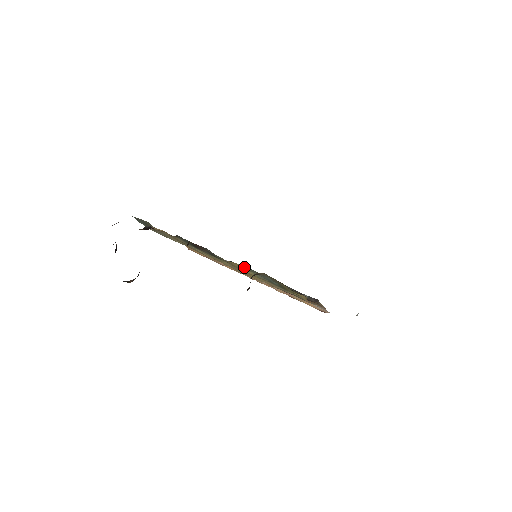
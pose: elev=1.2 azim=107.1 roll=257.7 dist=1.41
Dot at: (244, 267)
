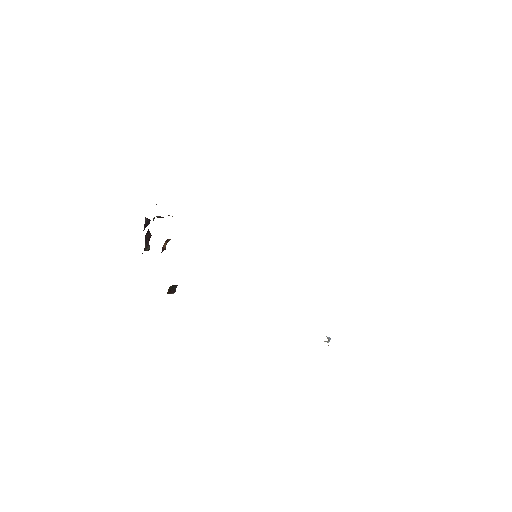
Dot at: occluded
